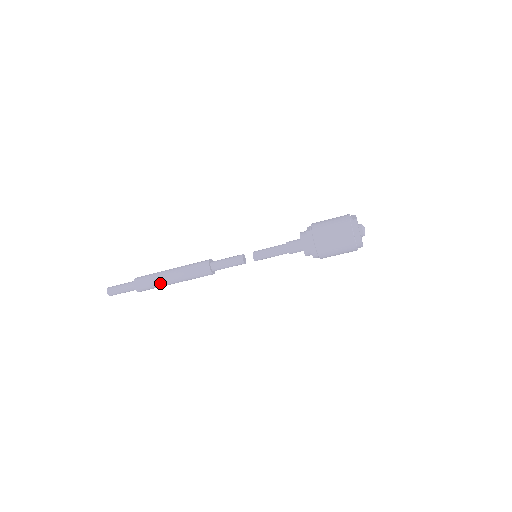
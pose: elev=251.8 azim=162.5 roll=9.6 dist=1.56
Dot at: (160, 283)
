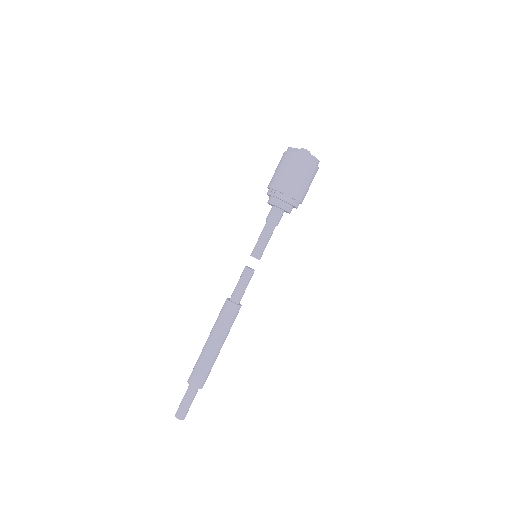
Dot at: (213, 361)
